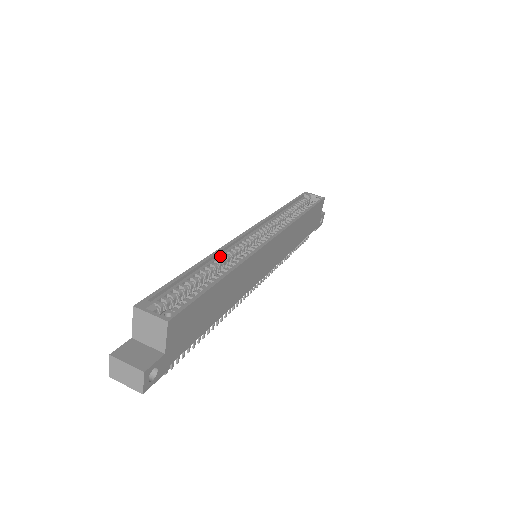
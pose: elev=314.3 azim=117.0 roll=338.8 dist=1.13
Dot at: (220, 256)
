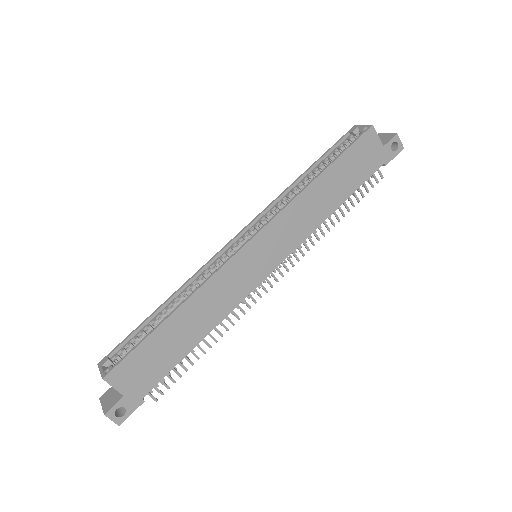
Dot at: (191, 284)
